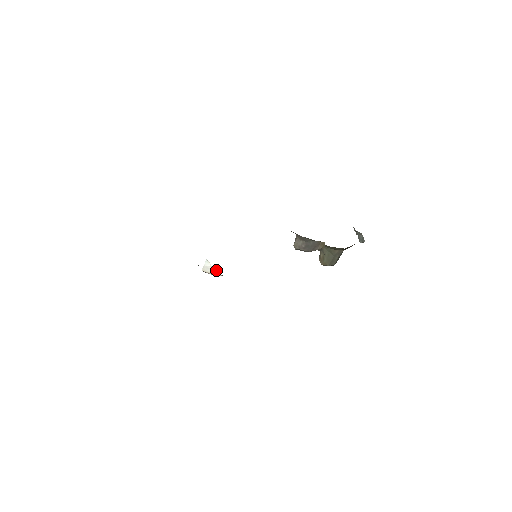
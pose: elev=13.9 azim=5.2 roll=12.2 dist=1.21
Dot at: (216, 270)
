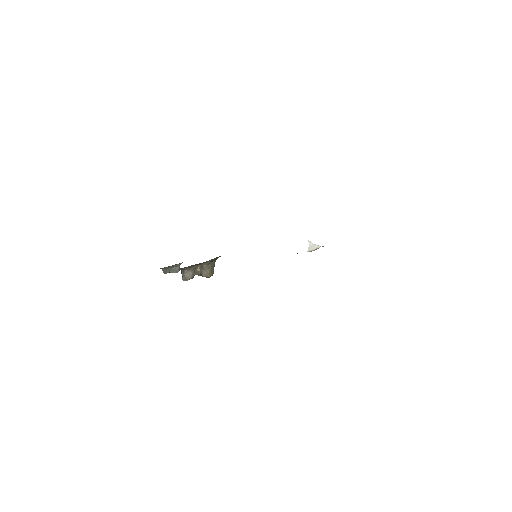
Dot at: (316, 245)
